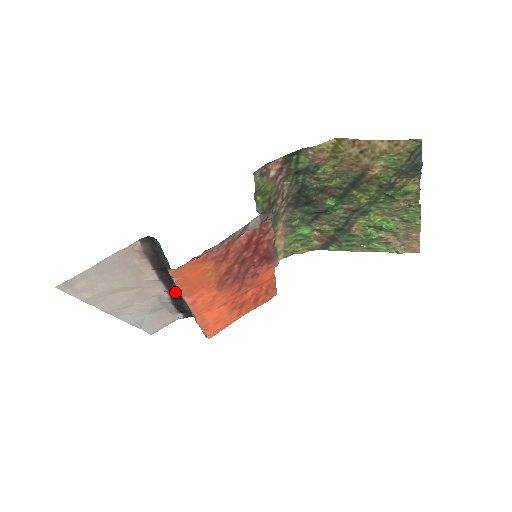
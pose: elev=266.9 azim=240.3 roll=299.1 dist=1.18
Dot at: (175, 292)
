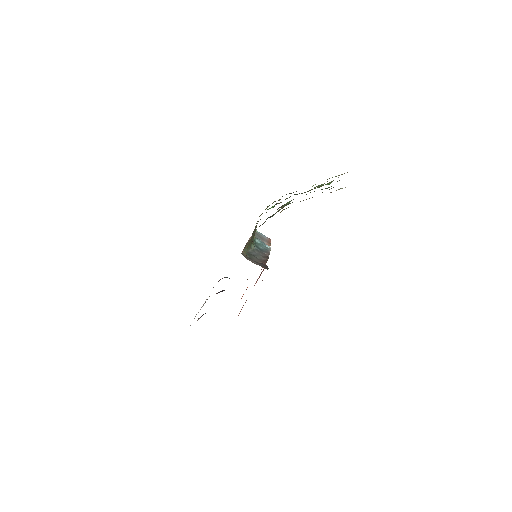
Dot at: occluded
